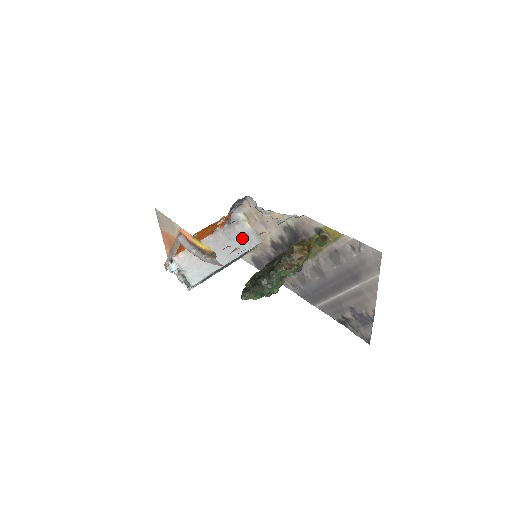
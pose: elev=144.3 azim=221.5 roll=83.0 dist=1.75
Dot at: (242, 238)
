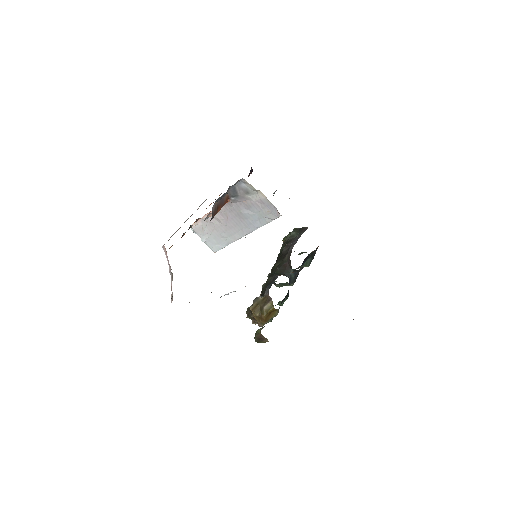
Dot at: (257, 209)
